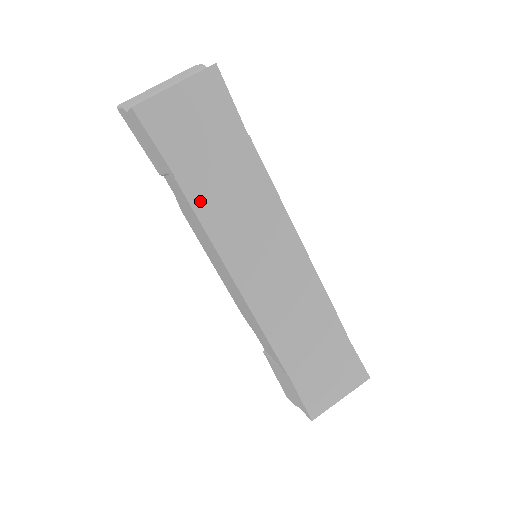
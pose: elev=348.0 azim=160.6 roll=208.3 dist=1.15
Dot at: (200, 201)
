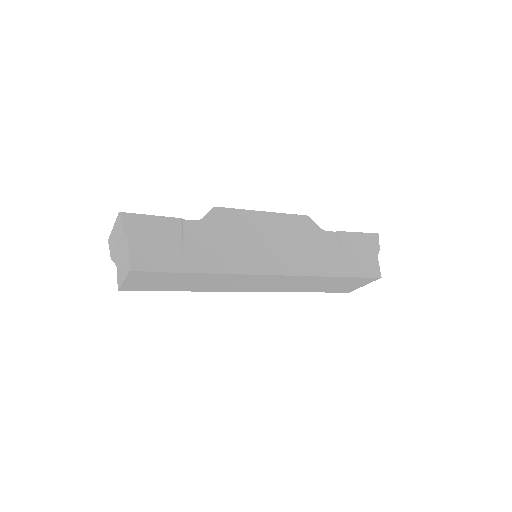
Dot at: (192, 289)
